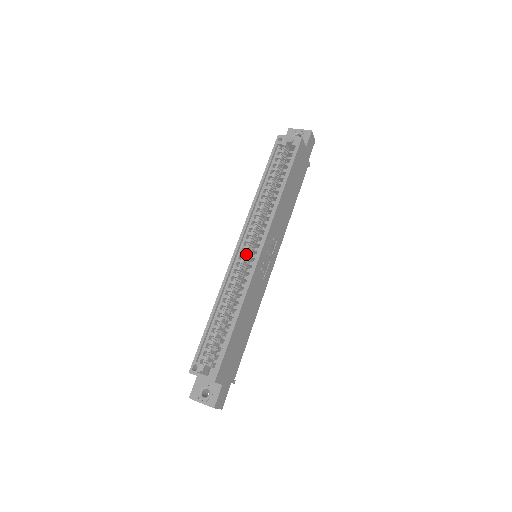
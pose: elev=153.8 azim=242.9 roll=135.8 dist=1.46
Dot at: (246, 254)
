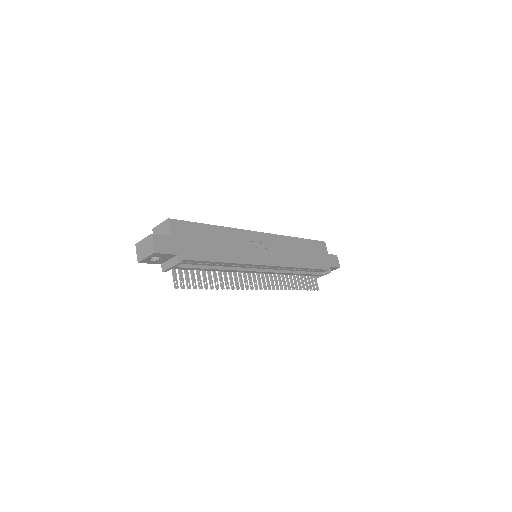
Dot at: occluded
